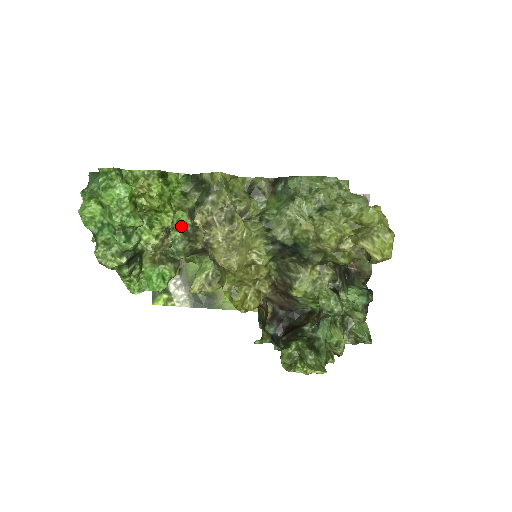
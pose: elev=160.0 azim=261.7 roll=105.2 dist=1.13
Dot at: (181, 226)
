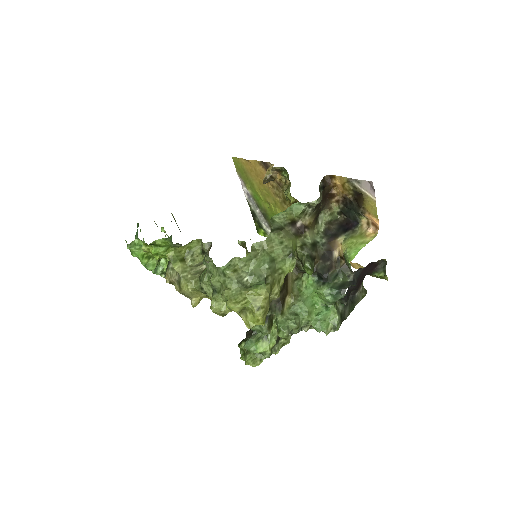
Dot at: occluded
